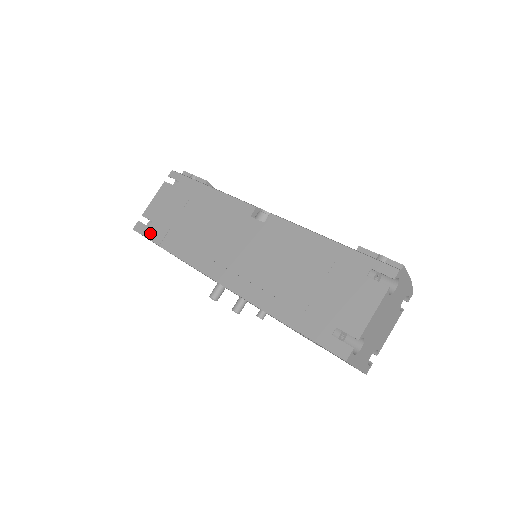
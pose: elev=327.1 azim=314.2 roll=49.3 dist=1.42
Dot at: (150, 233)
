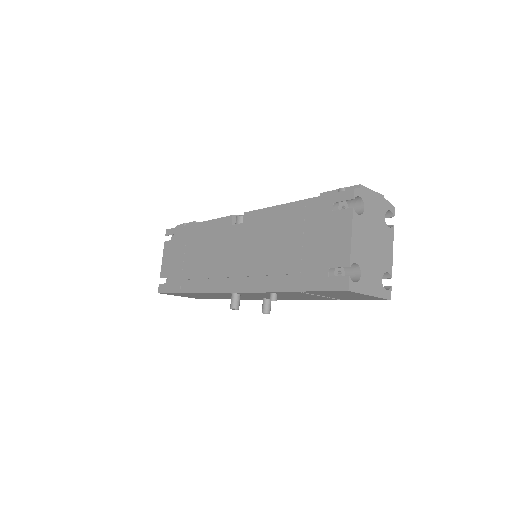
Dot at: (170, 287)
